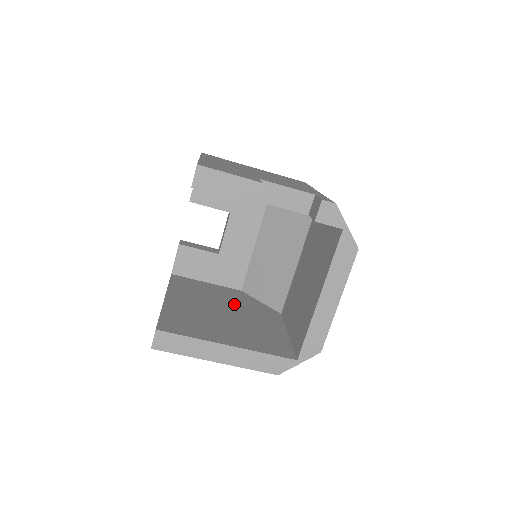
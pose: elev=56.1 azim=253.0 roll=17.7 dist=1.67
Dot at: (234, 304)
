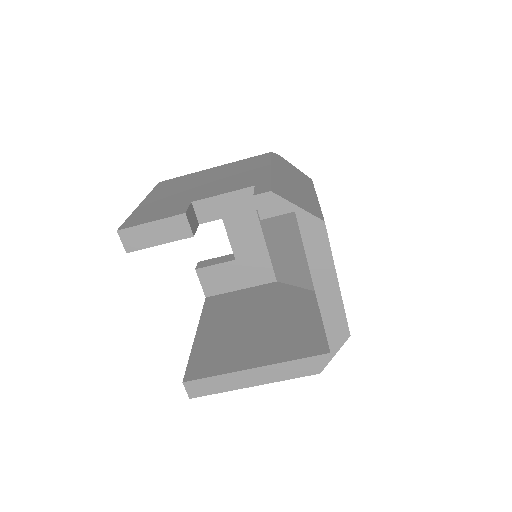
Dot at: (267, 305)
